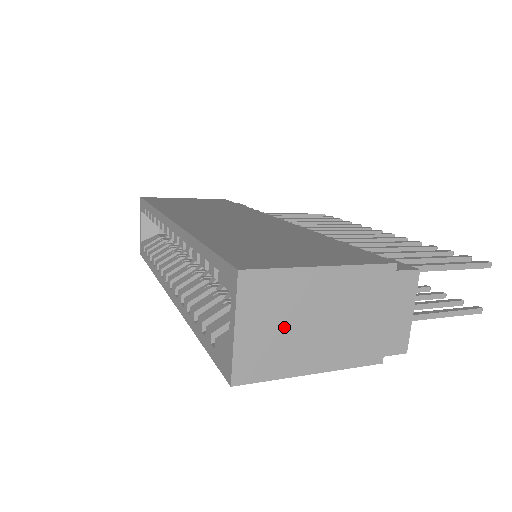
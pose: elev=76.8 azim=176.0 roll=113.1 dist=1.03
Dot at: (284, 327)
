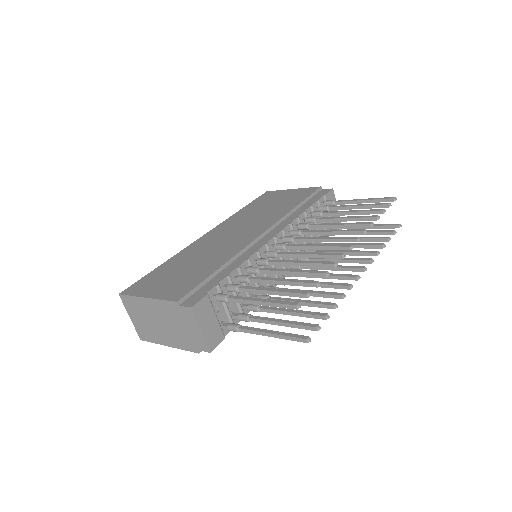
Dot at: (146, 321)
